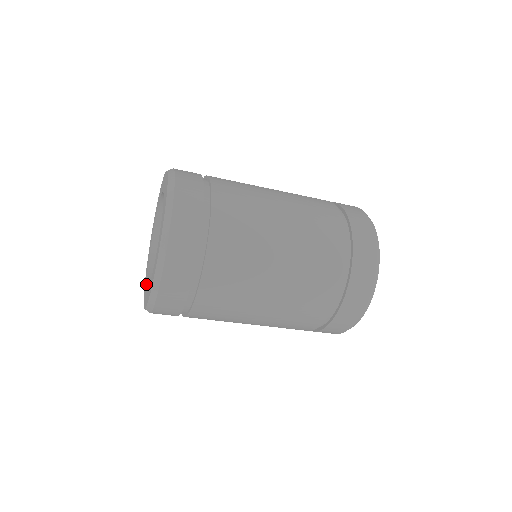
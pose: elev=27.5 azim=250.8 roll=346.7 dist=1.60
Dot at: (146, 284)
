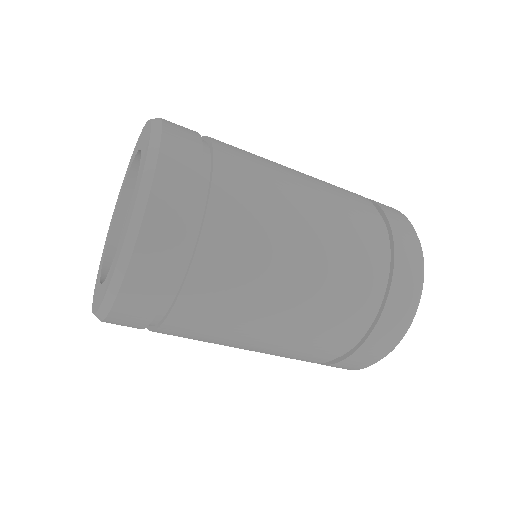
Dot at: (99, 280)
